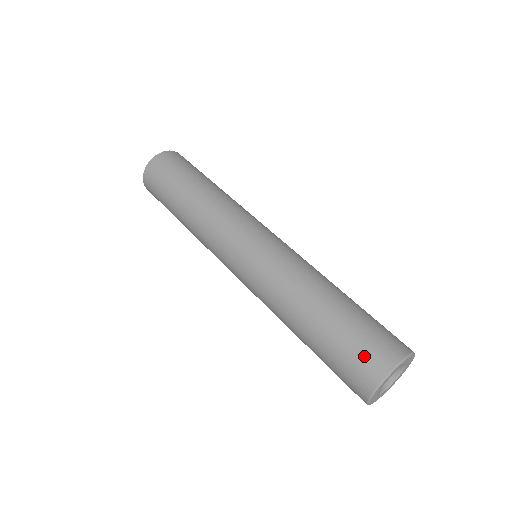
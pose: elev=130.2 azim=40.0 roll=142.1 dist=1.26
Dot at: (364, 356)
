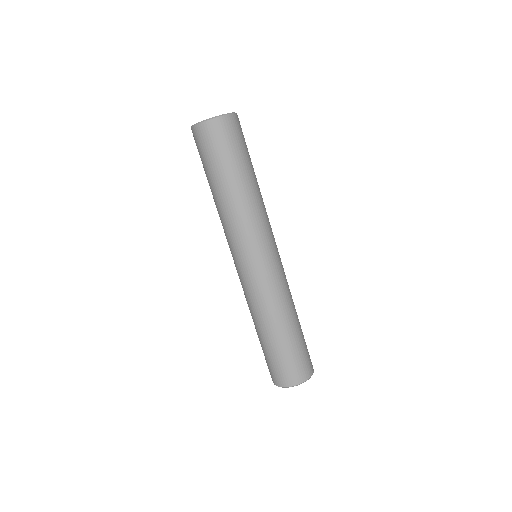
Dot at: (300, 367)
